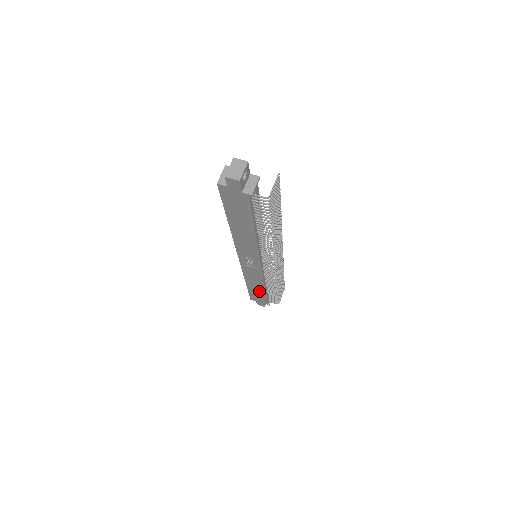
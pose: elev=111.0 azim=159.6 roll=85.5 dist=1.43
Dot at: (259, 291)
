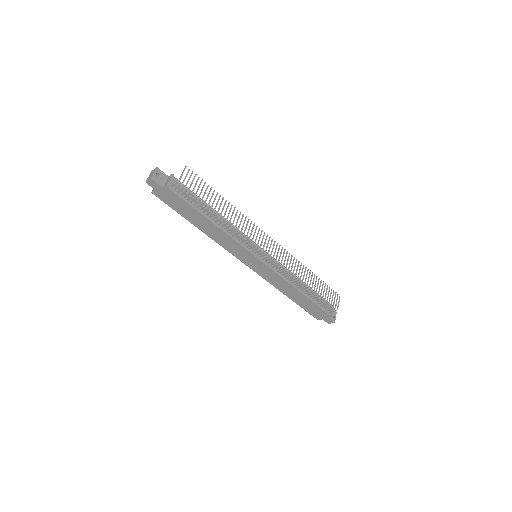
Dot at: (303, 300)
